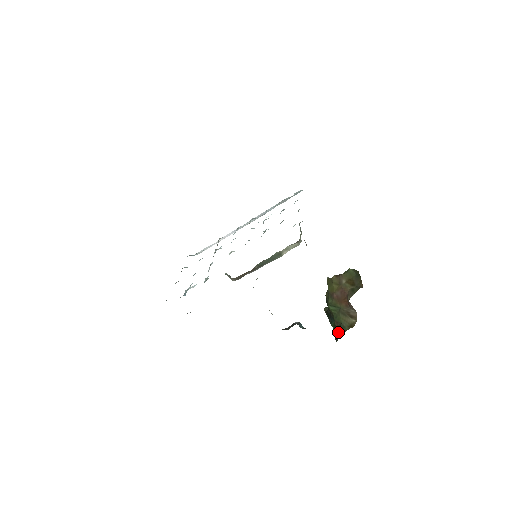
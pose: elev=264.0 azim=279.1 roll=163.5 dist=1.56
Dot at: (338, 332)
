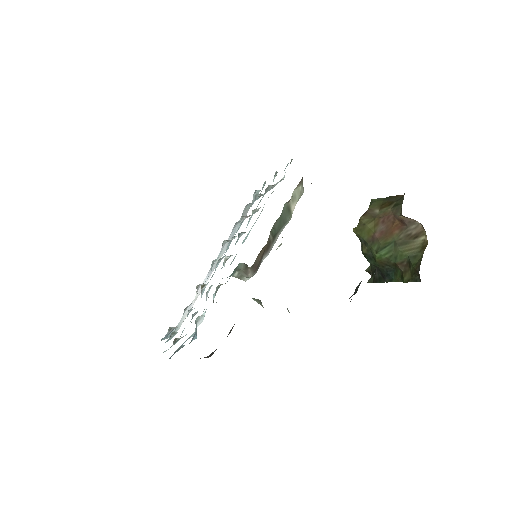
Dot at: (412, 270)
